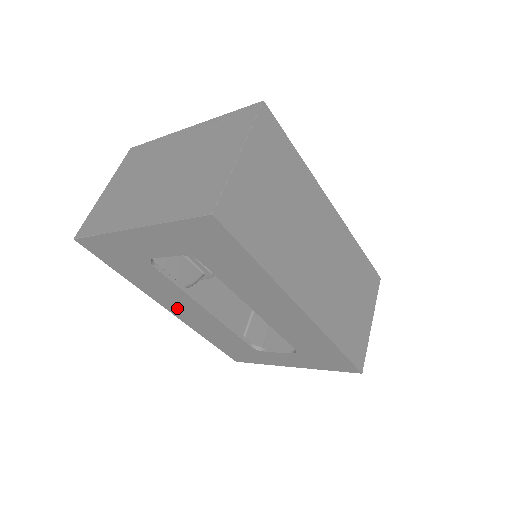
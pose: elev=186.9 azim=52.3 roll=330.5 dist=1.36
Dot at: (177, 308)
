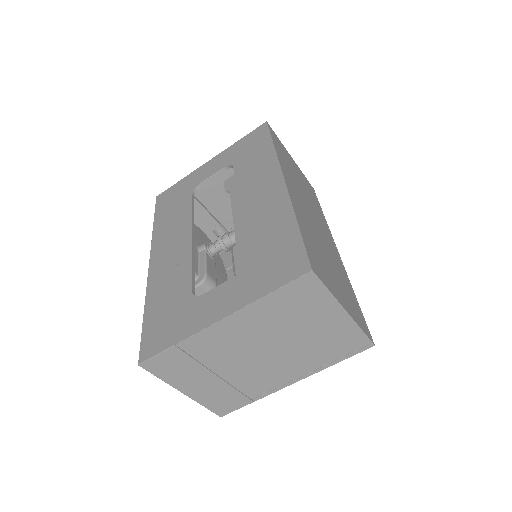
Dot at: (163, 251)
